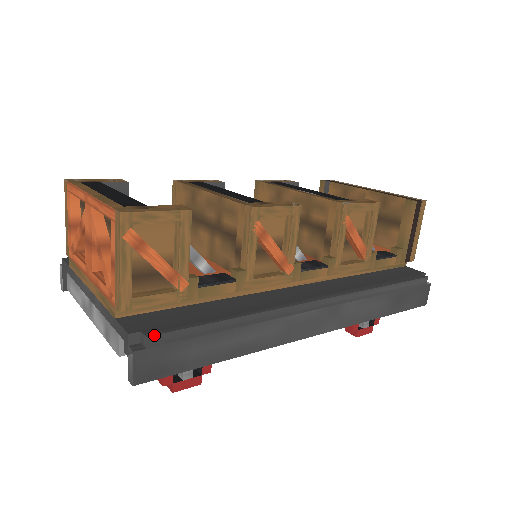
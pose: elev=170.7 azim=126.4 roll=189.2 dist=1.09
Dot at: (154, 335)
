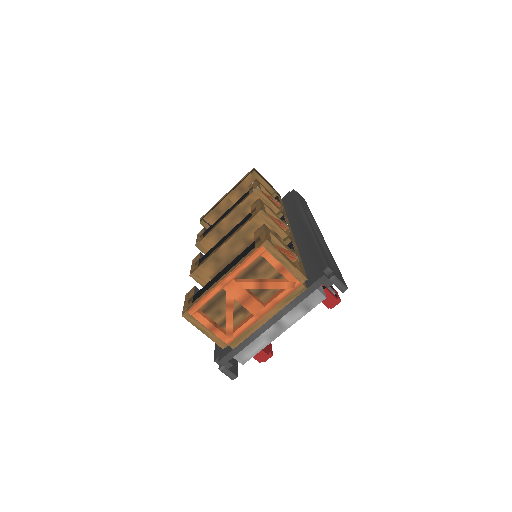
Dot at: (327, 265)
